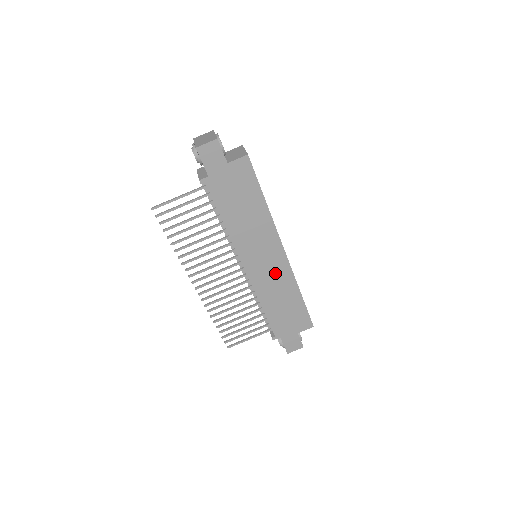
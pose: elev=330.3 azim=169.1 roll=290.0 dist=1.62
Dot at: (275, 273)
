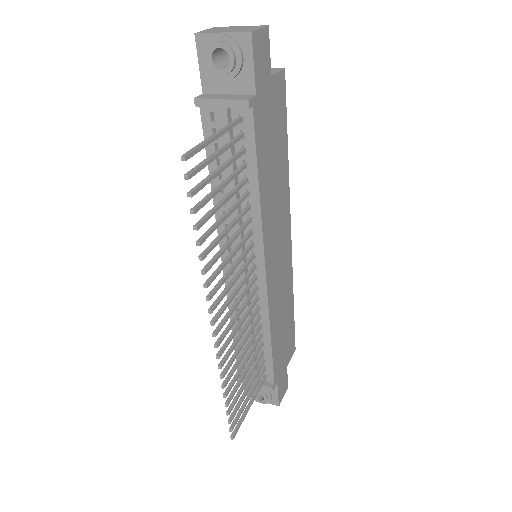
Dot at: (283, 275)
